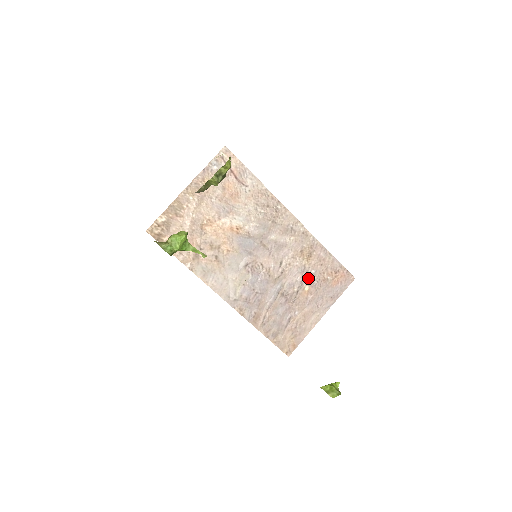
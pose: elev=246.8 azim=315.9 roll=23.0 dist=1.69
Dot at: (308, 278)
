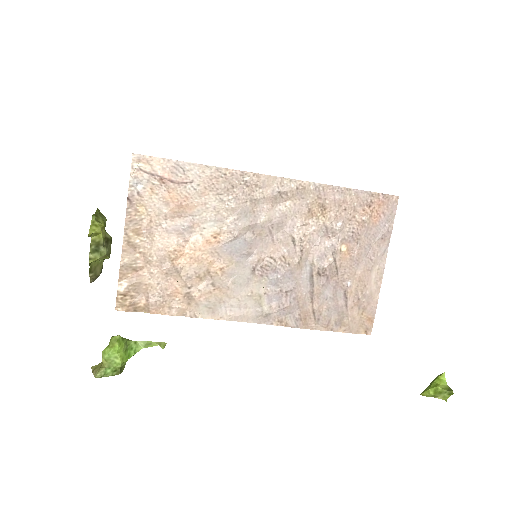
Dot at: (338, 236)
